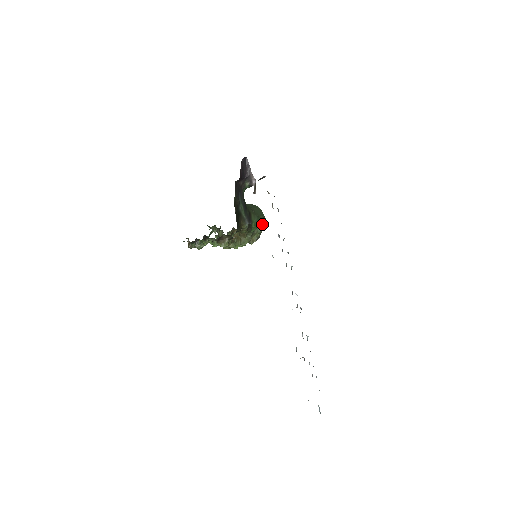
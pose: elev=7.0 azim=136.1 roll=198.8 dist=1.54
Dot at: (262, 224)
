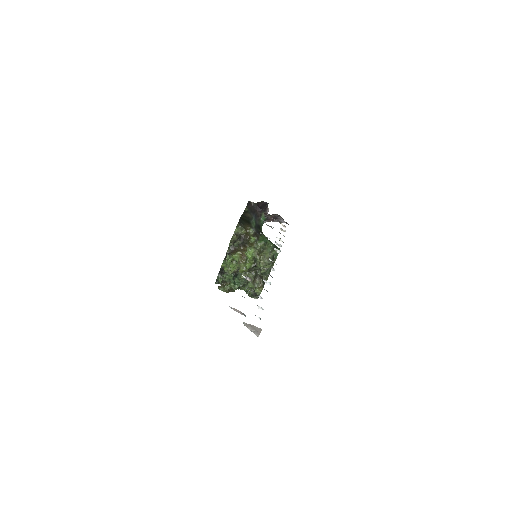
Dot at: (273, 248)
